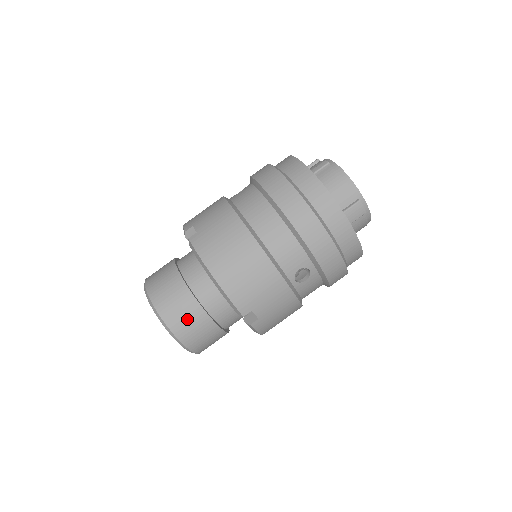
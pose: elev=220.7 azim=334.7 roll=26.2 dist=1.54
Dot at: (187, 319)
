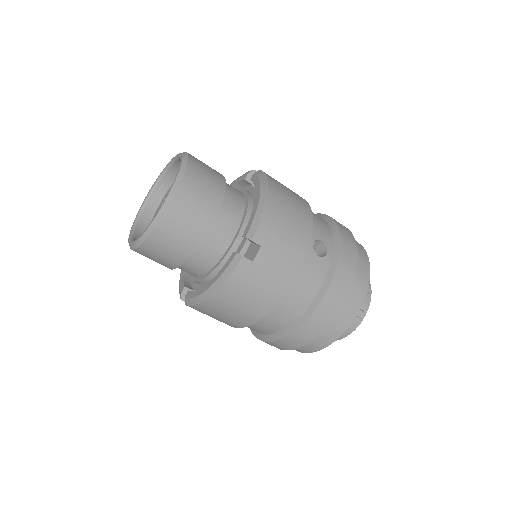
Dot at: (157, 259)
